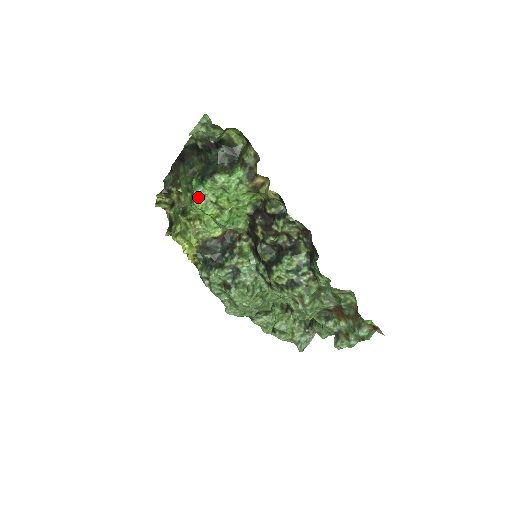
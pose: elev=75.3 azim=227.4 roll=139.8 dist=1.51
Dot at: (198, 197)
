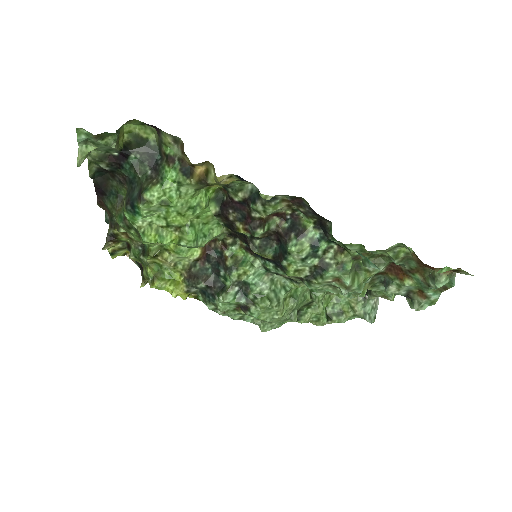
Dot at: (143, 231)
